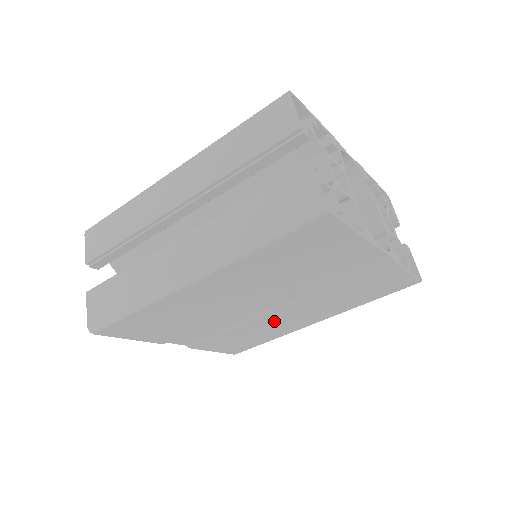
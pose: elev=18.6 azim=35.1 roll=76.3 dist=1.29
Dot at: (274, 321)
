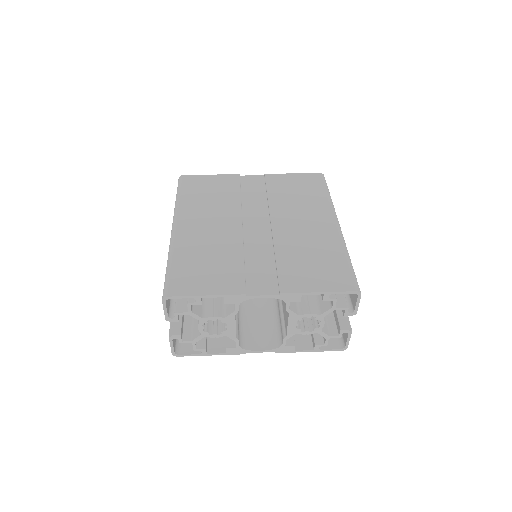
Dot at: occluded
